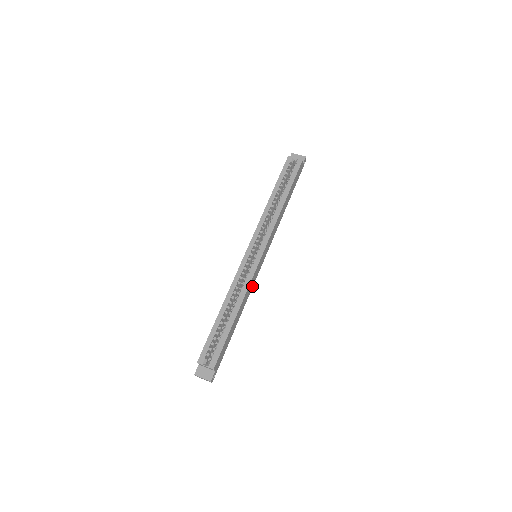
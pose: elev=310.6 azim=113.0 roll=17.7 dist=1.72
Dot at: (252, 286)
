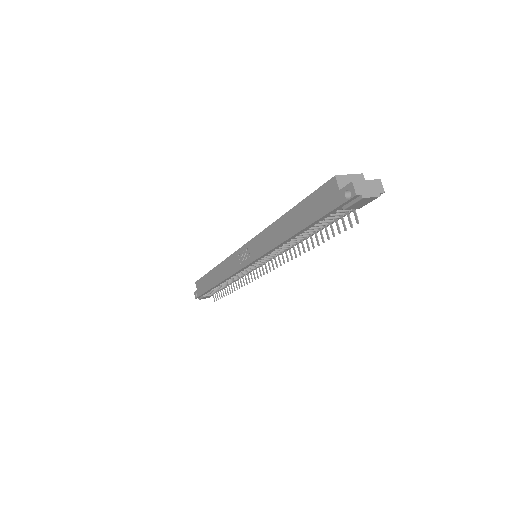
Dot at: occluded
